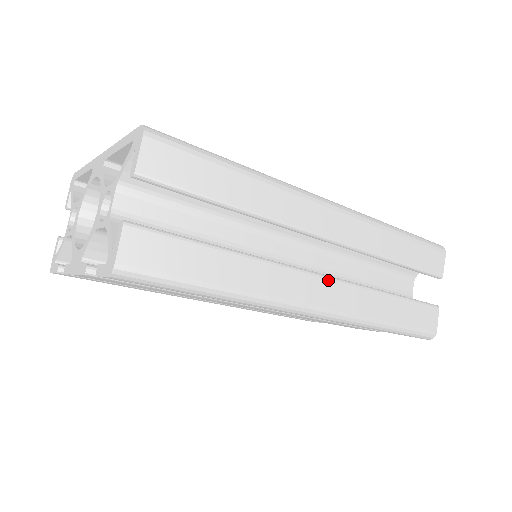
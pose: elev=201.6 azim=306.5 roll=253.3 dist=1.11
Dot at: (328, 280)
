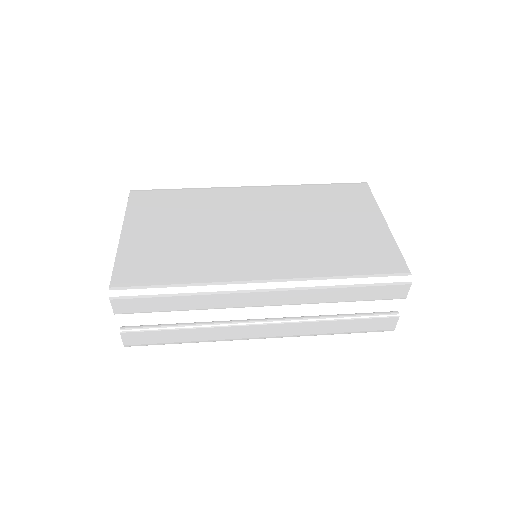
Dot at: (269, 325)
